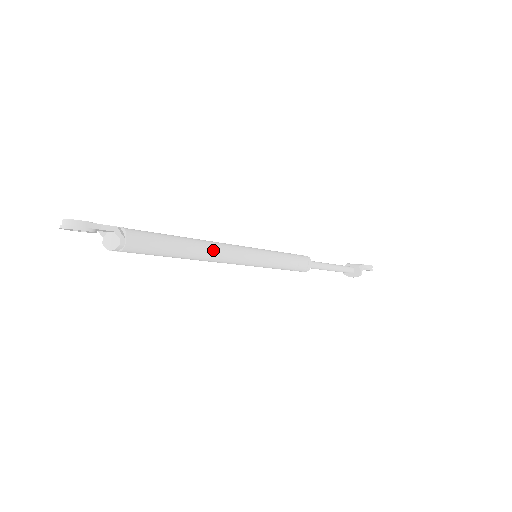
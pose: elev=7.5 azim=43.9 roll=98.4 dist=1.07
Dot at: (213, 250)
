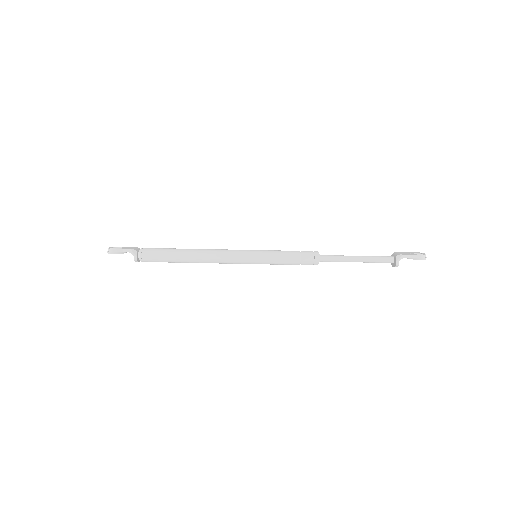
Dot at: (206, 256)
